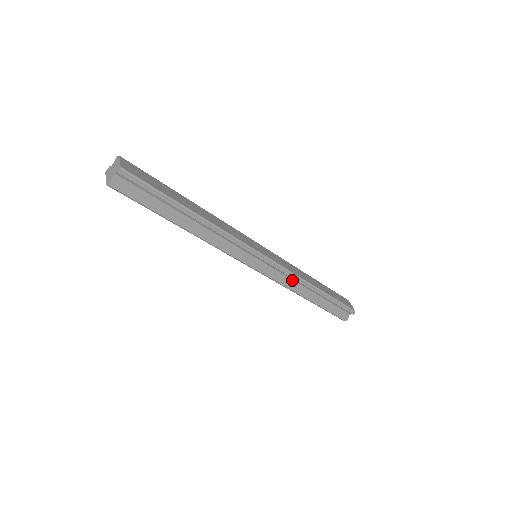
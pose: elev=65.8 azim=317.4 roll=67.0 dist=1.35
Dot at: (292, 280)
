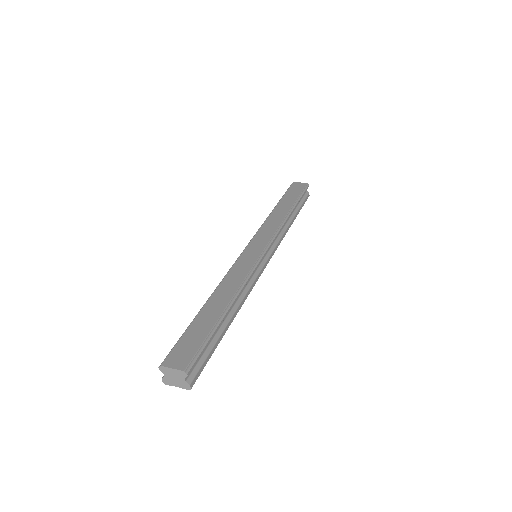
Dot at: (280, 231)
